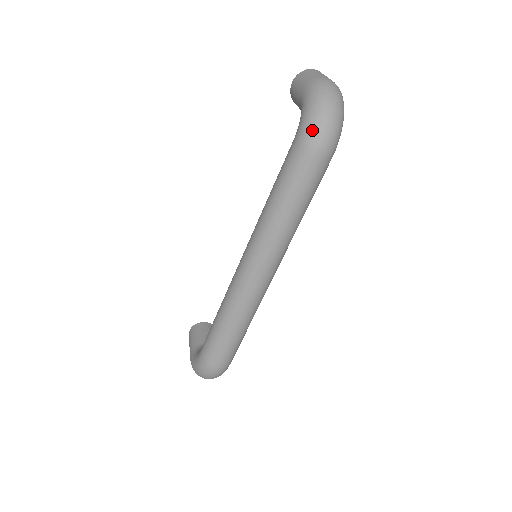
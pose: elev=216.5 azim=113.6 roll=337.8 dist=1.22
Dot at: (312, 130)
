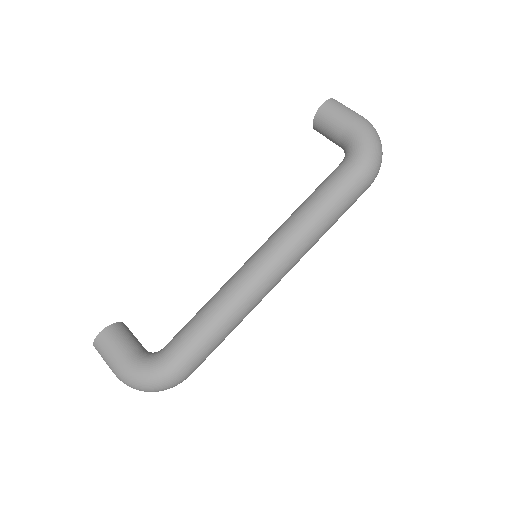
Dot at: (374, 163)
